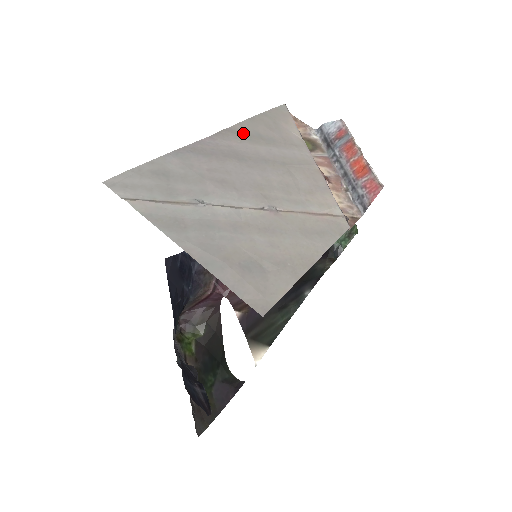
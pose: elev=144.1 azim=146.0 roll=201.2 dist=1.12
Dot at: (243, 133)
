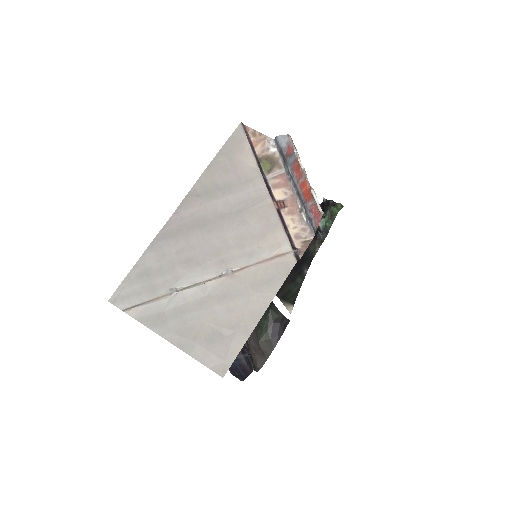
Dot at: (202, 192)
